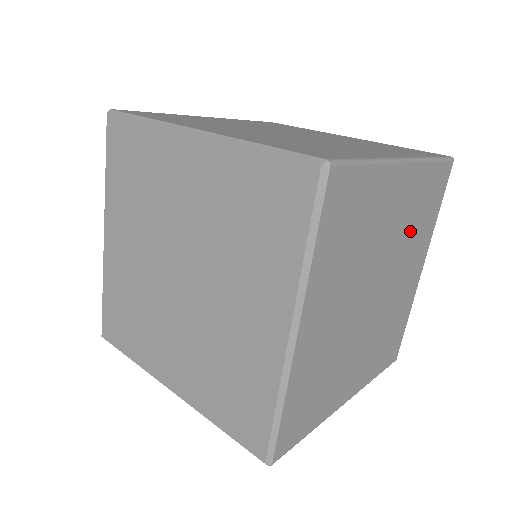
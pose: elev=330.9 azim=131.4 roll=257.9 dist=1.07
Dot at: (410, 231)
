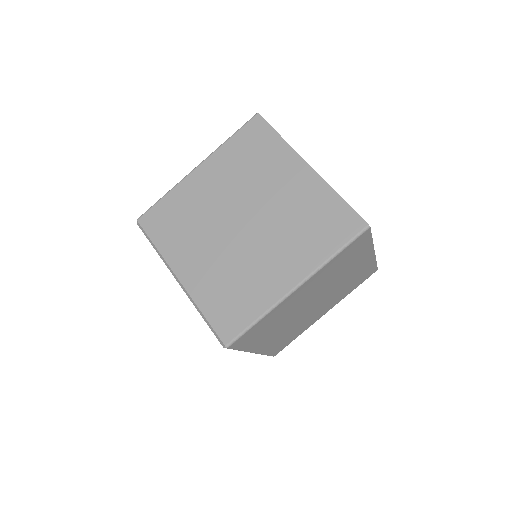
Dot at: (334, 274)
